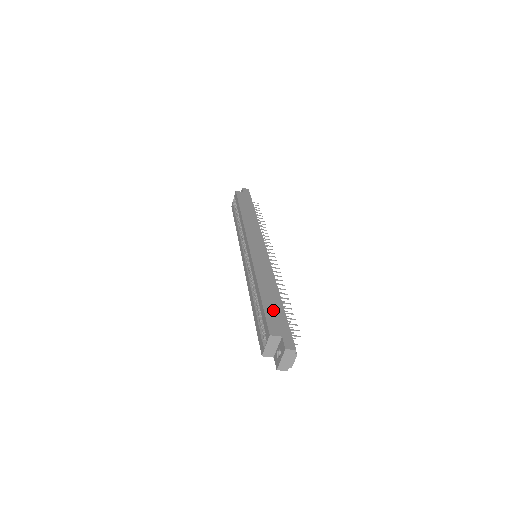
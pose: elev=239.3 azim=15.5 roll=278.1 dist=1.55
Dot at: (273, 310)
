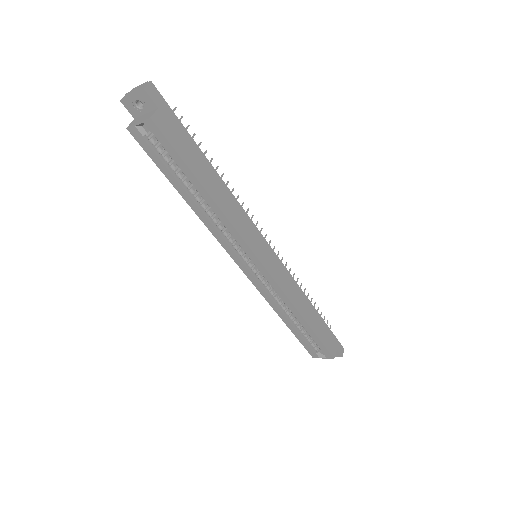
Dot at: (322, 332)
